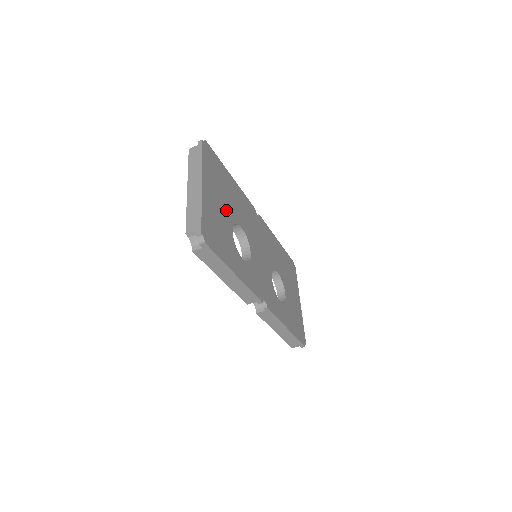
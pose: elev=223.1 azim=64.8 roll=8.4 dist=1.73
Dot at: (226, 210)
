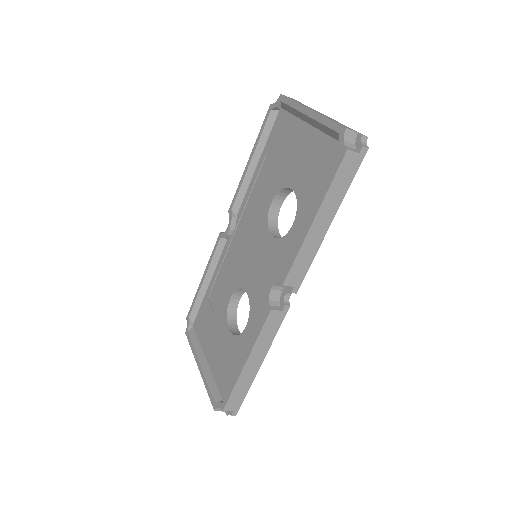
Dot at: occluded
